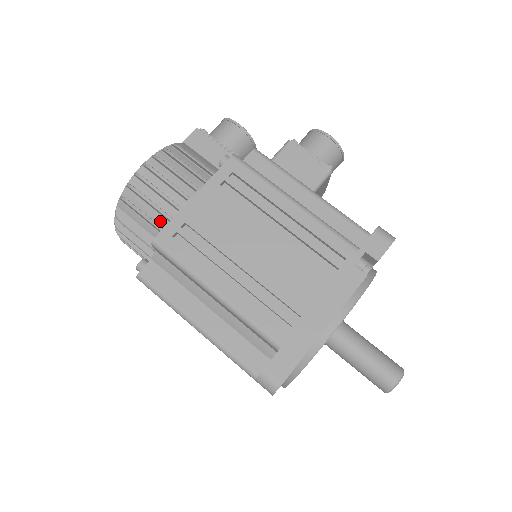
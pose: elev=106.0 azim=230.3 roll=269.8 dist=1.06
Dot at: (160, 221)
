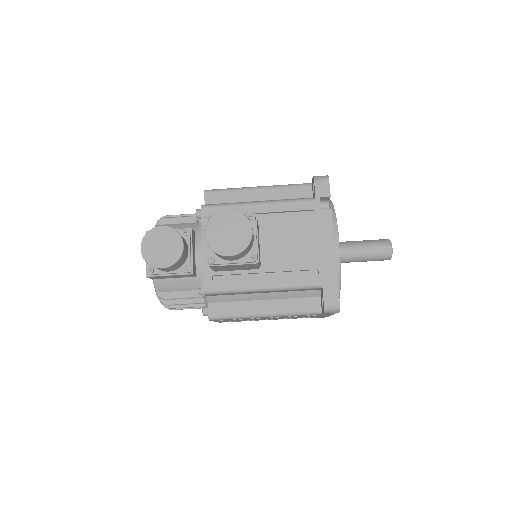
Dot at: occluded
